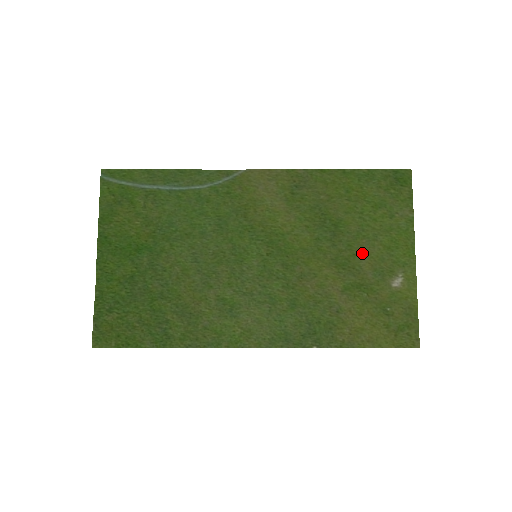
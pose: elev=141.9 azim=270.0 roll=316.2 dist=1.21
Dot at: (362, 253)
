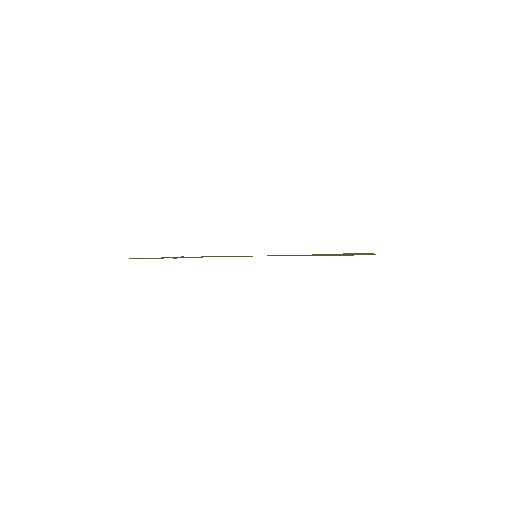
Dot at: occluded
